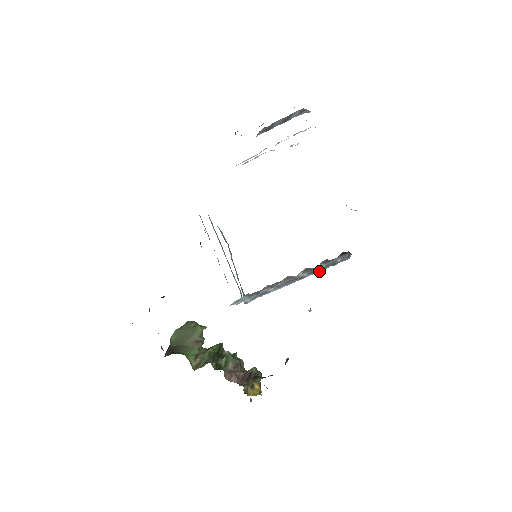
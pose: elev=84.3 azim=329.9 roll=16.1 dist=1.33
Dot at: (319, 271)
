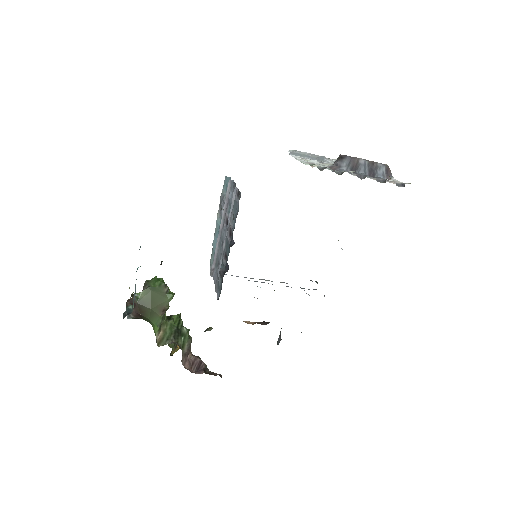
Dot at: occluded
